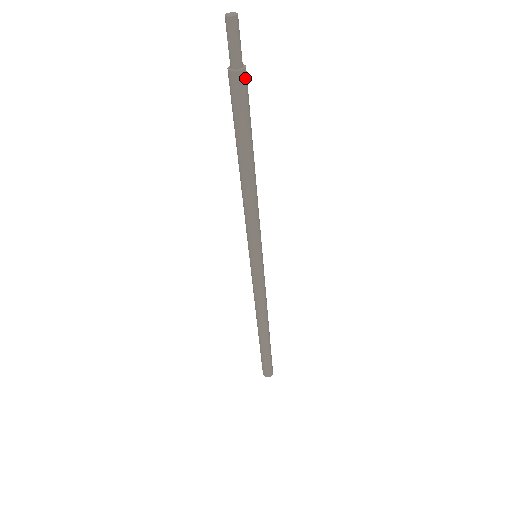
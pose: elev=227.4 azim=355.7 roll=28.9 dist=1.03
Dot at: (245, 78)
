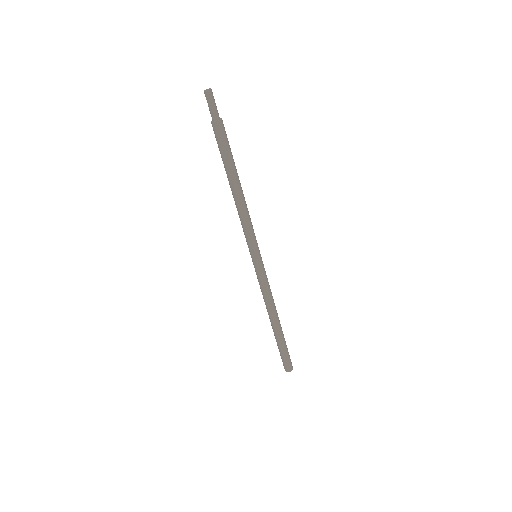
Dot at: (221, 126)
